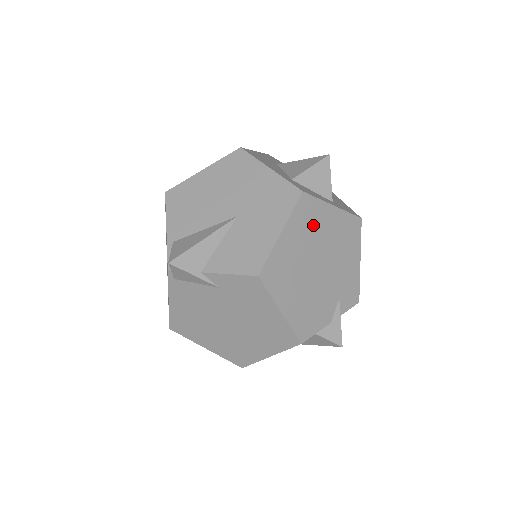
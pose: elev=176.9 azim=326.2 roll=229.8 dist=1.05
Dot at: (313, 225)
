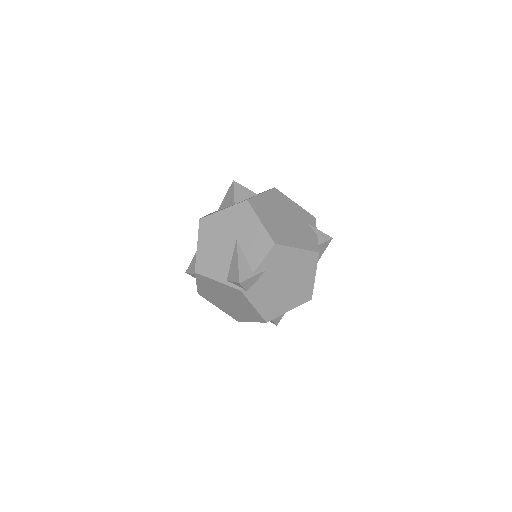
Dot at: (265, 208)
